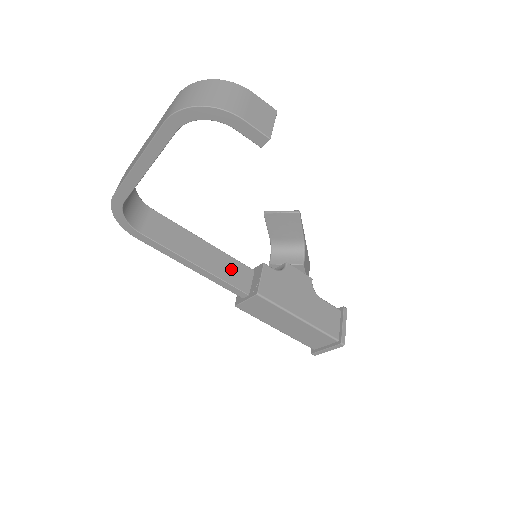
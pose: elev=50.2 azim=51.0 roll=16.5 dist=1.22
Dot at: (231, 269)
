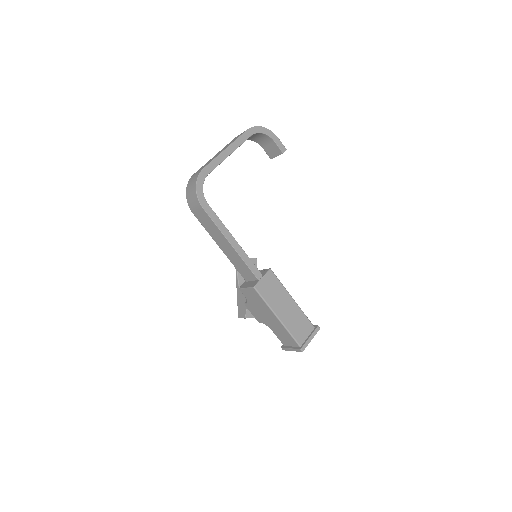
Dot at: occluded
